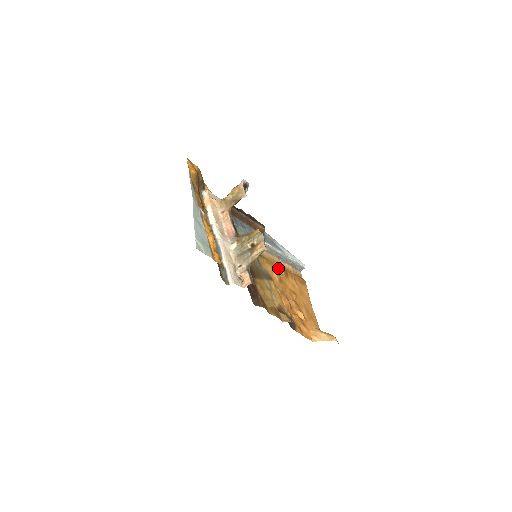
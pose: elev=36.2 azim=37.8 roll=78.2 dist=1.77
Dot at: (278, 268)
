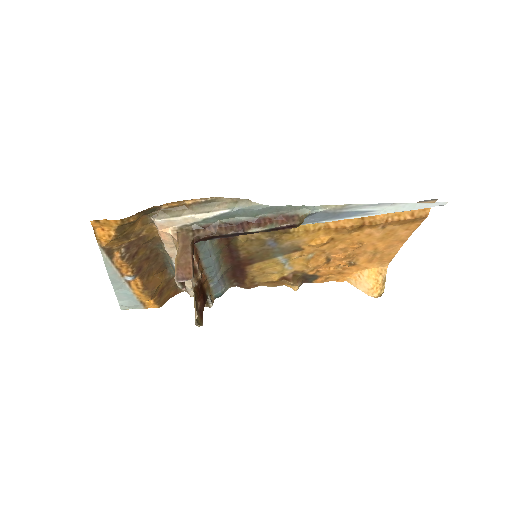
Dot at: (335, 229)
